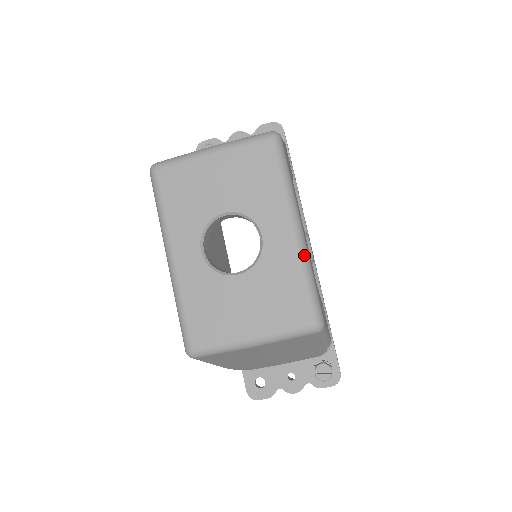
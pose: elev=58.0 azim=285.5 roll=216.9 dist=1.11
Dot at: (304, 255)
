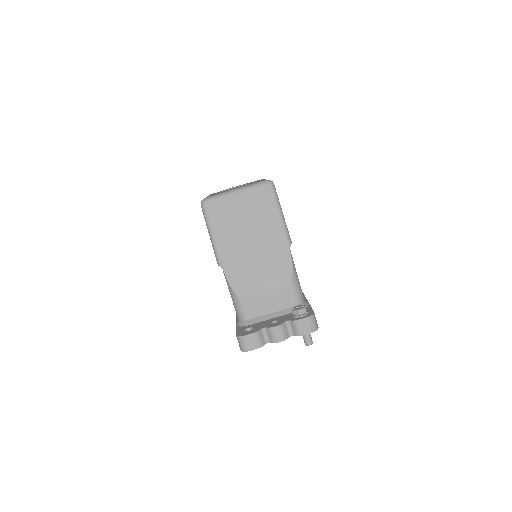
Dot at: occluded
